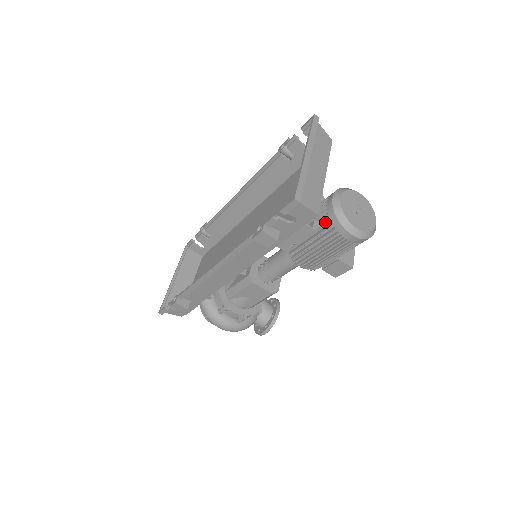
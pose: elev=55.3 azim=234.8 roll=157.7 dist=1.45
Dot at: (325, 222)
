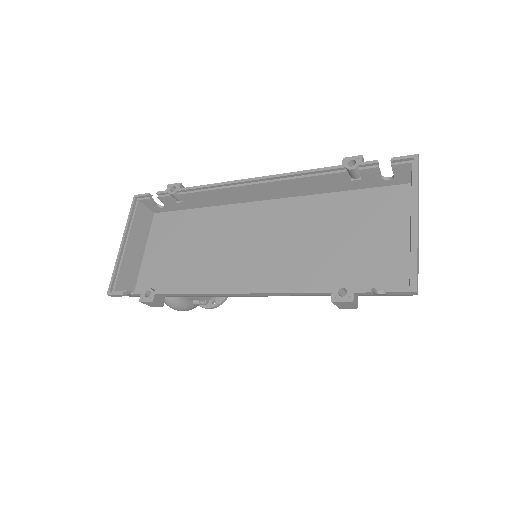
Dot at: occluded
